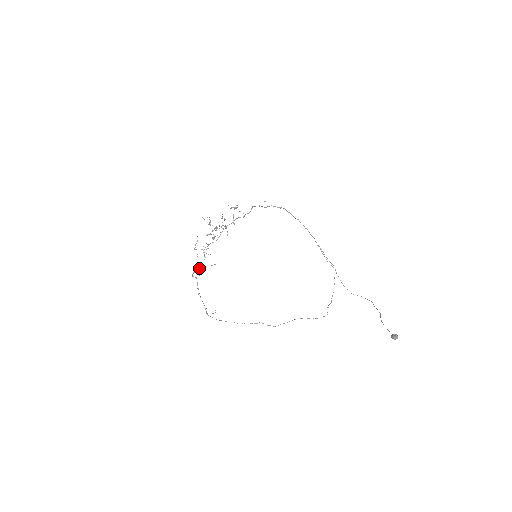
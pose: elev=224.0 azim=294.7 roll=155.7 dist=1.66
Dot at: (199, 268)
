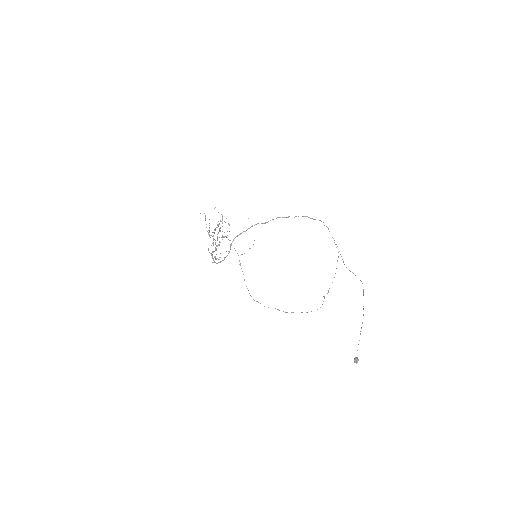
Dot at: (215, 259)
